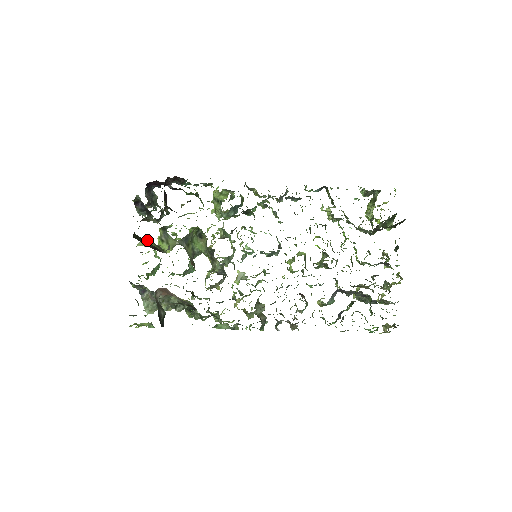
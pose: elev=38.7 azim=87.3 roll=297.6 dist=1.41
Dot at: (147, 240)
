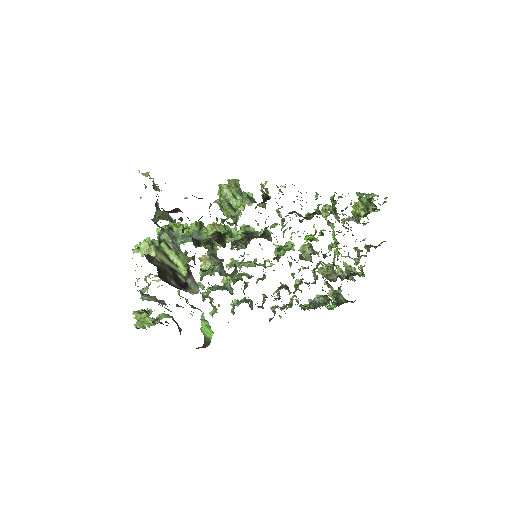
Dot at: (154, 250)
